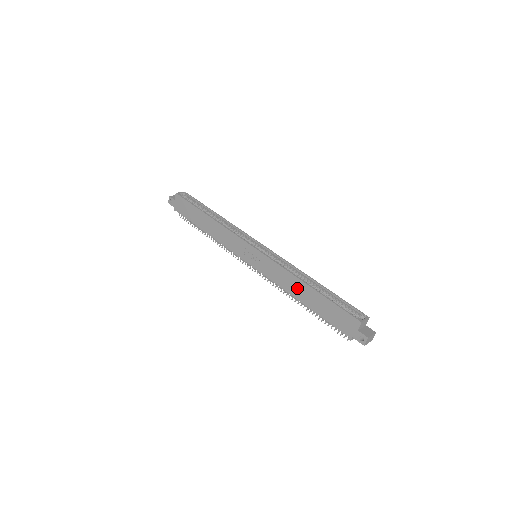
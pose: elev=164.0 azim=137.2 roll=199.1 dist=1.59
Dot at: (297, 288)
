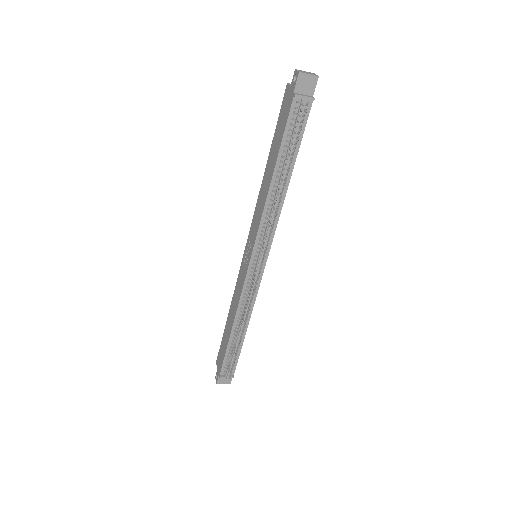
Dot at: (265, 183)
